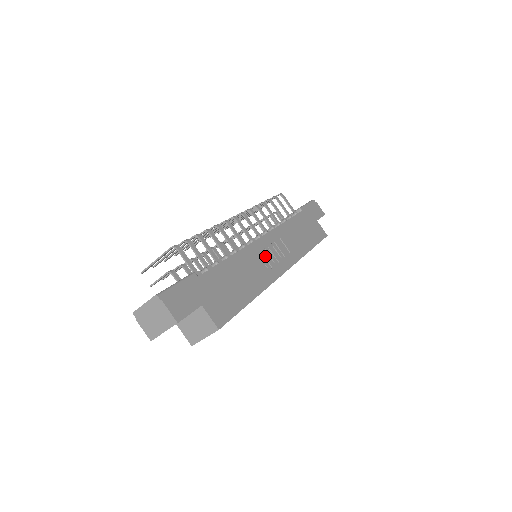
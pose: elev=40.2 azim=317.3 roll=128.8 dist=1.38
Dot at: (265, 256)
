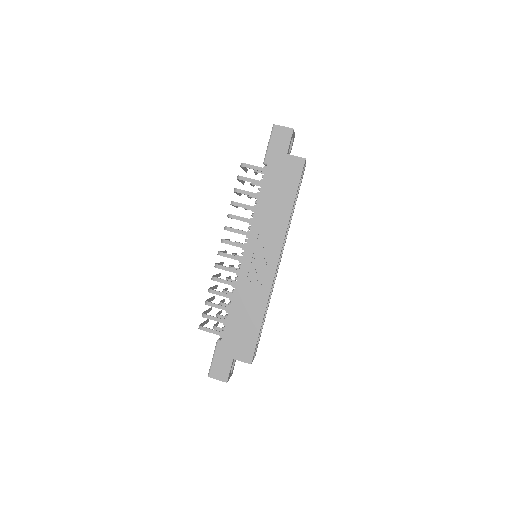
Dot at: (255, 270)
